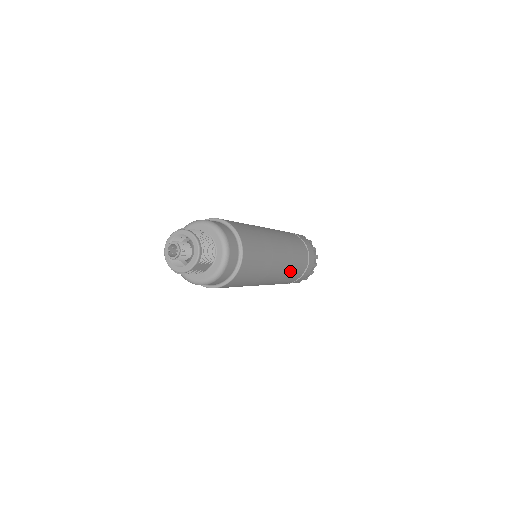
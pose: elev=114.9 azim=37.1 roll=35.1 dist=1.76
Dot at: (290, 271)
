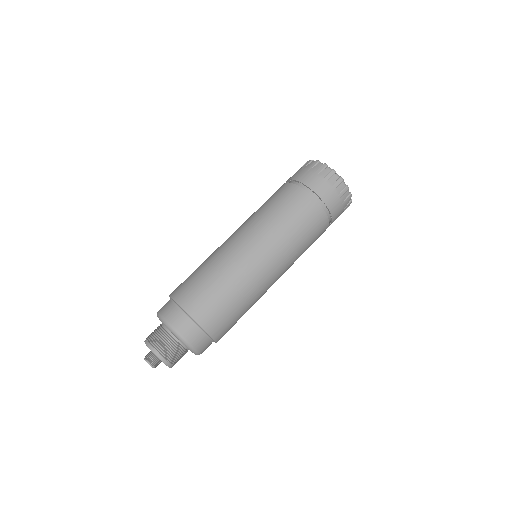
Dot at: (300, 253)
